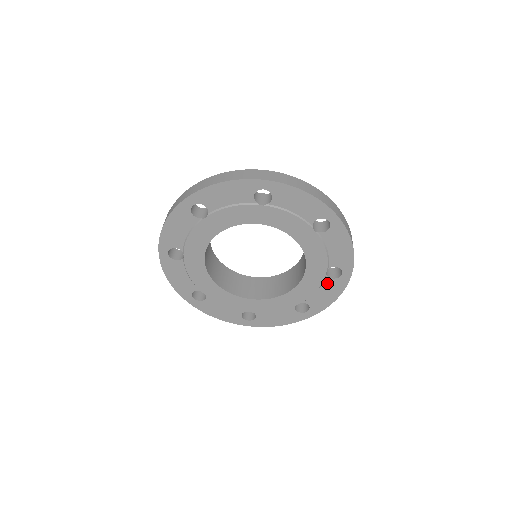
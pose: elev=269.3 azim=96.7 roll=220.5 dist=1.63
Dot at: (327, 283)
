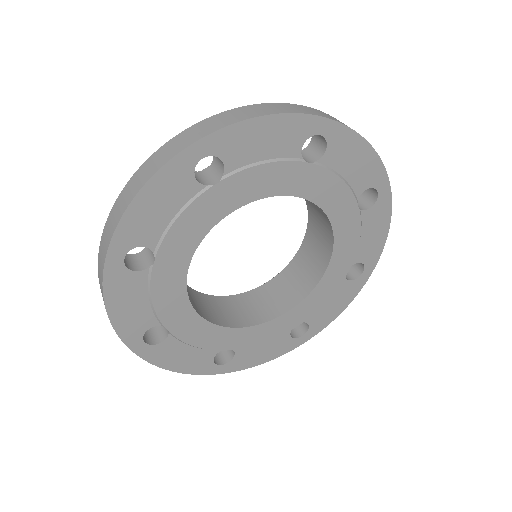
Dot at: (366, 219)
